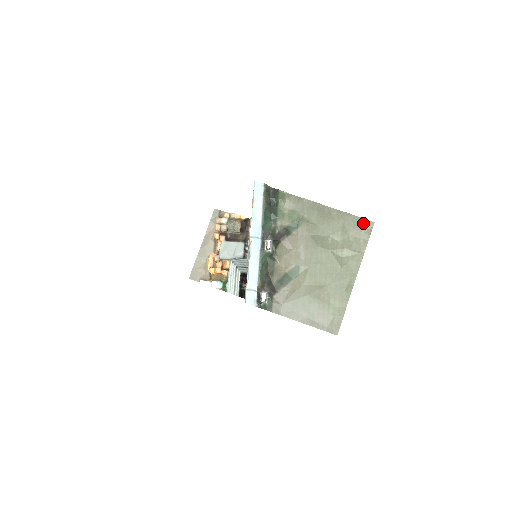
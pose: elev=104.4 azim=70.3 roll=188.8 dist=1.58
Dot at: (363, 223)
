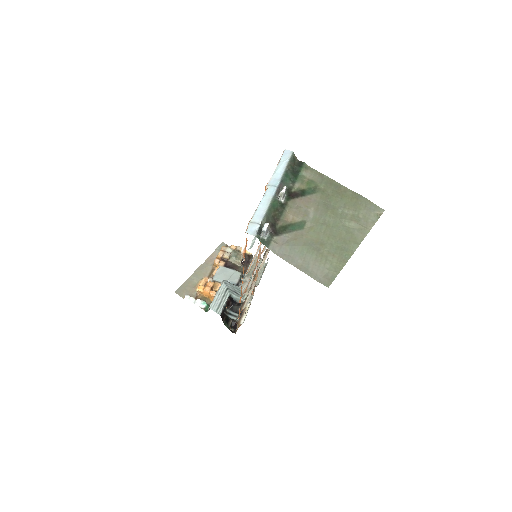
Dot at: (374, 207)
